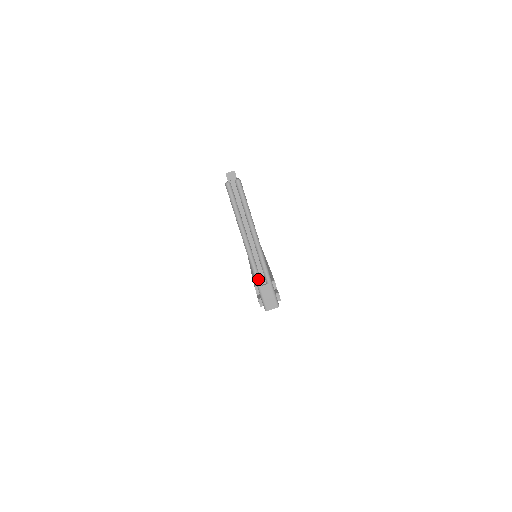
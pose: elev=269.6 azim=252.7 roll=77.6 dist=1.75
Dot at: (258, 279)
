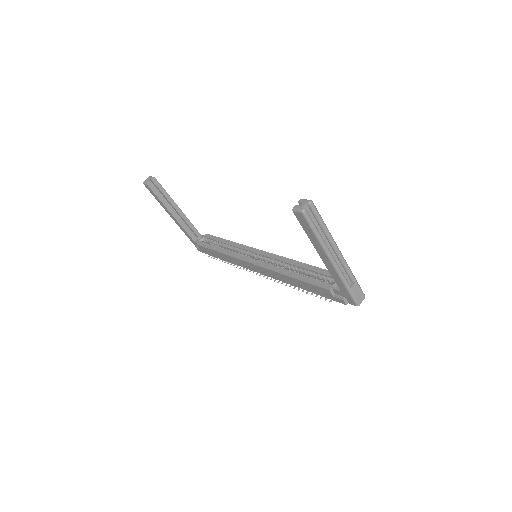
Dot at: (347, 283)
